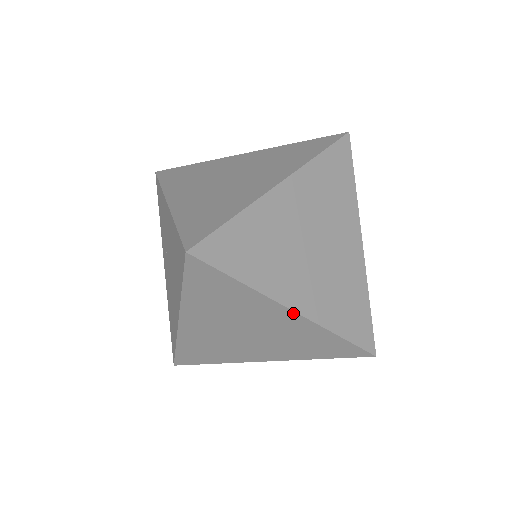
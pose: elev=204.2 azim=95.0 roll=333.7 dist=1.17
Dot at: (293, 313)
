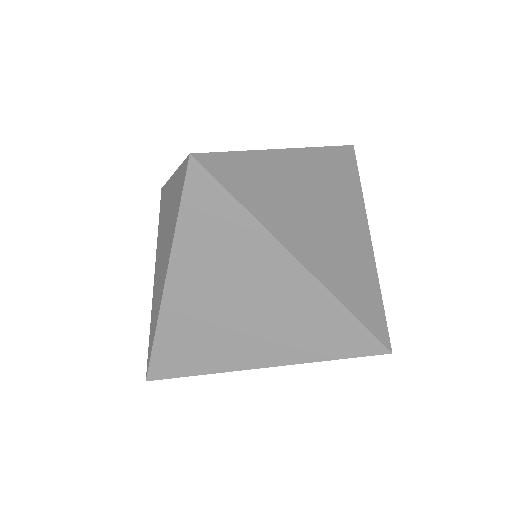
Dot at: (297, 264)
